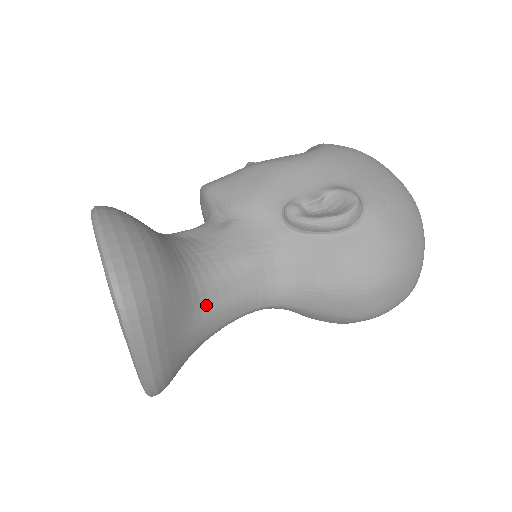
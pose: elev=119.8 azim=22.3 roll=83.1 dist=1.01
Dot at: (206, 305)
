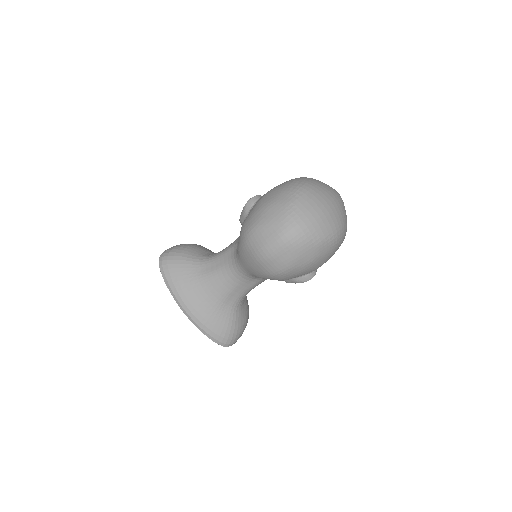
Dot at: (204, 270)
